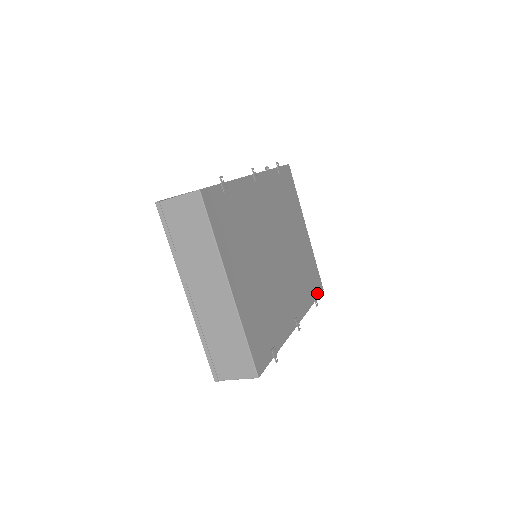
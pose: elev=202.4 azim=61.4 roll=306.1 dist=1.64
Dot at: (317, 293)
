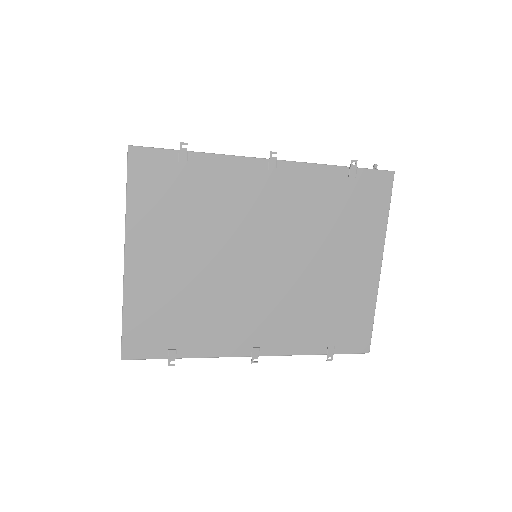
Dot at: (344, 348)
